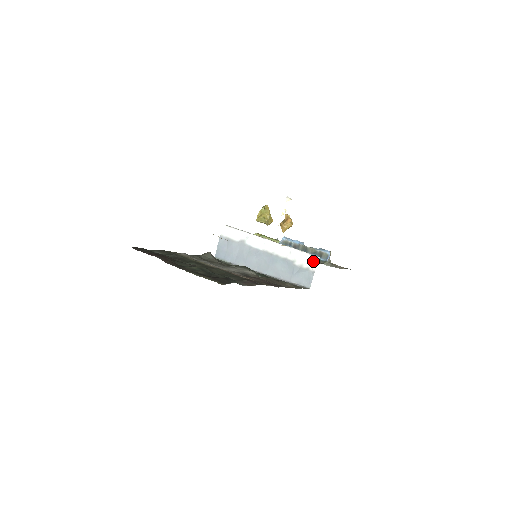
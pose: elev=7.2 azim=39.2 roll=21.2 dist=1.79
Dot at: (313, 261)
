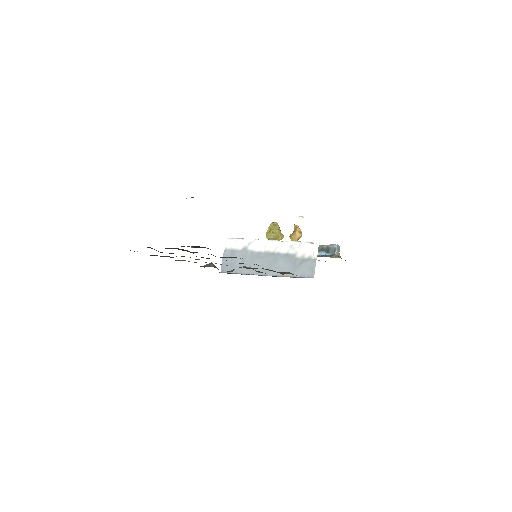
Dot at: (314, 248)
